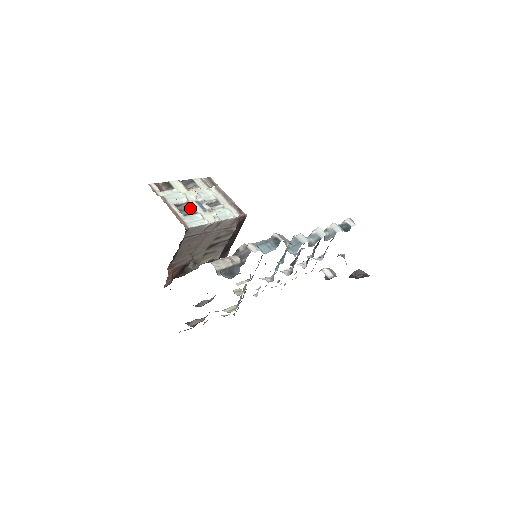
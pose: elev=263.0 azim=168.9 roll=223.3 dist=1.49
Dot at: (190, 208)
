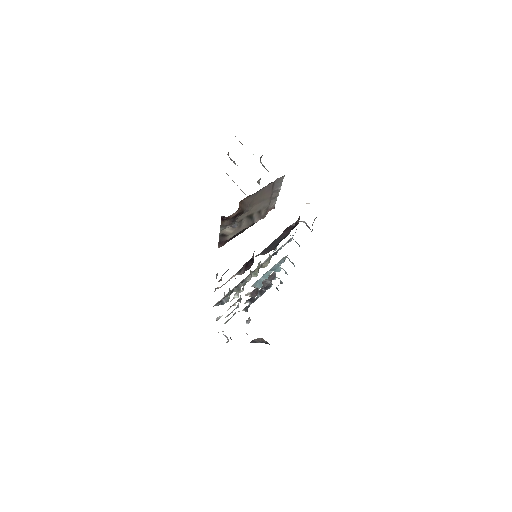
Dot at: occluded
